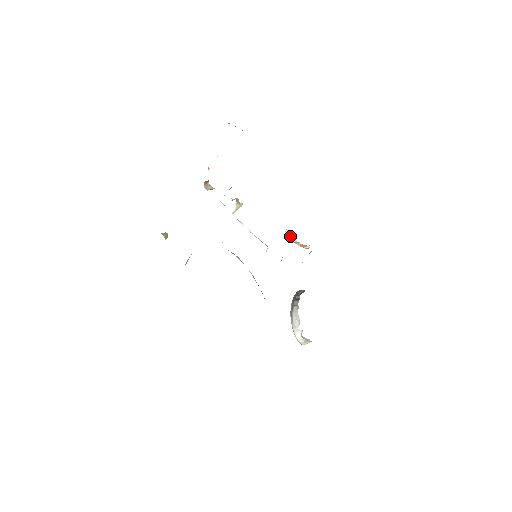
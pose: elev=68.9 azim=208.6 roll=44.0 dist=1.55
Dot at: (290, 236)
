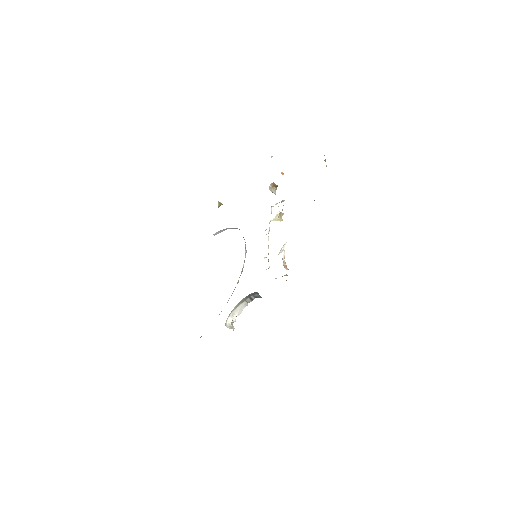
Dot at: (282, 250)
